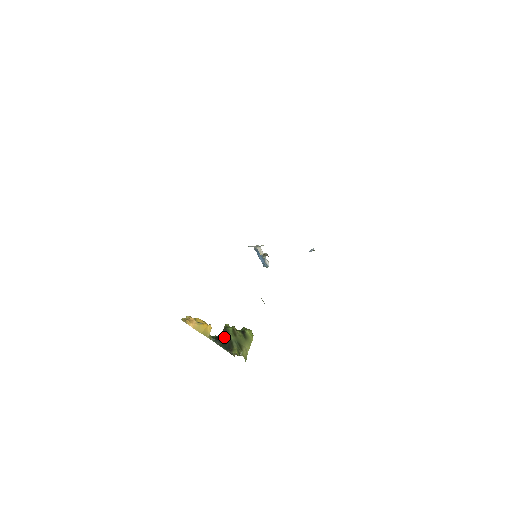
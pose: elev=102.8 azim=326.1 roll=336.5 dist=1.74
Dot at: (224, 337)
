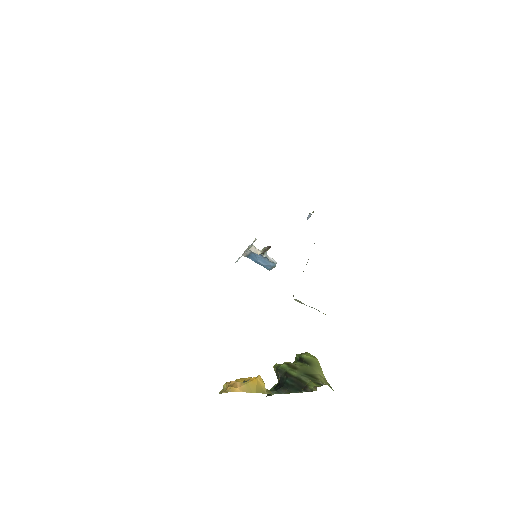
Dot at: (285, 380)
